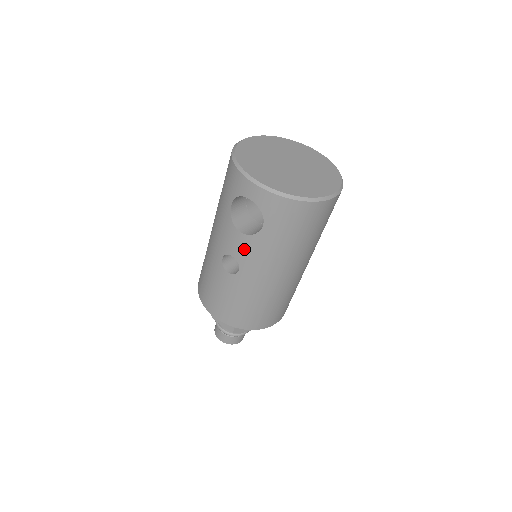
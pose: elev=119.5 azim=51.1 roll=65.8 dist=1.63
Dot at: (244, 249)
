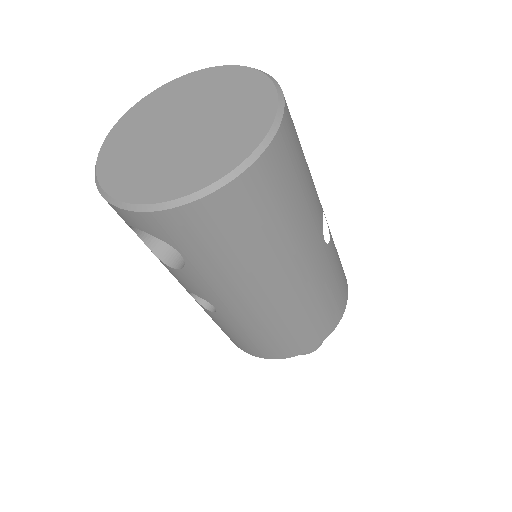
Dot at: (194, 285)
